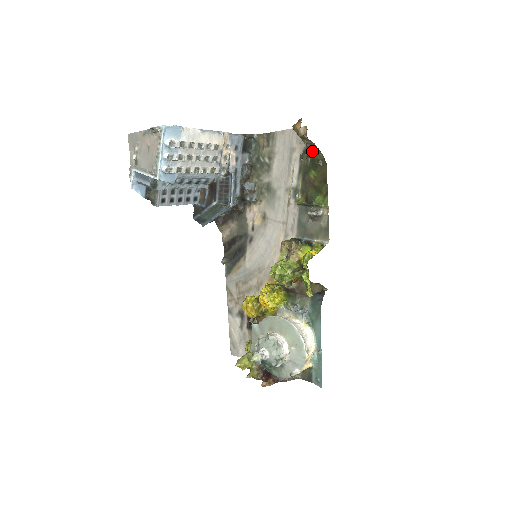
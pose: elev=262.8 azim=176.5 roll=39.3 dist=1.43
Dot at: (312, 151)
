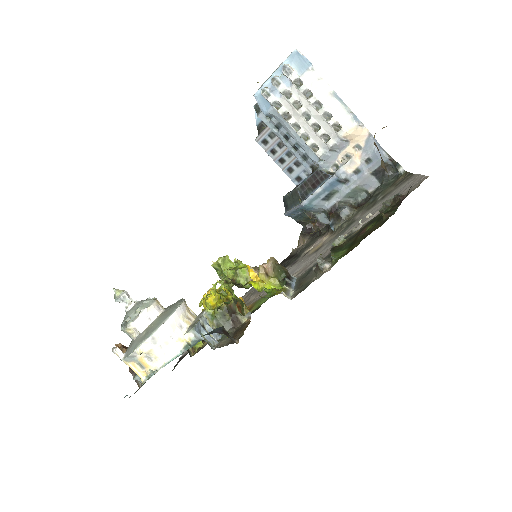
Dot at: (400, 202)
